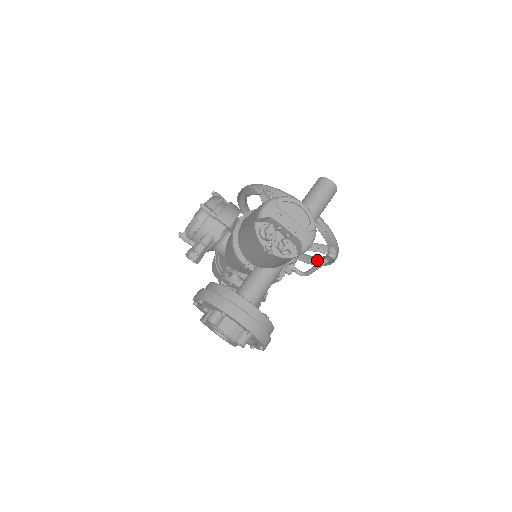
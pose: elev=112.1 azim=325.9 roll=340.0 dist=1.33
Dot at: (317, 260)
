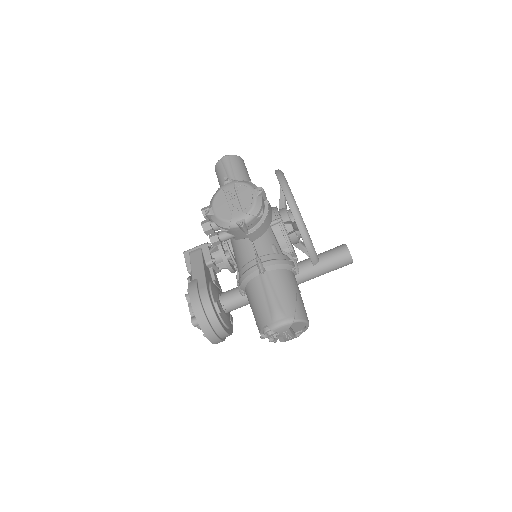
Dot at: occluded
